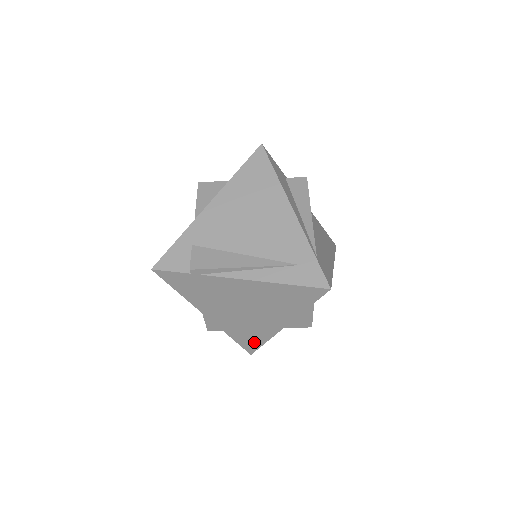
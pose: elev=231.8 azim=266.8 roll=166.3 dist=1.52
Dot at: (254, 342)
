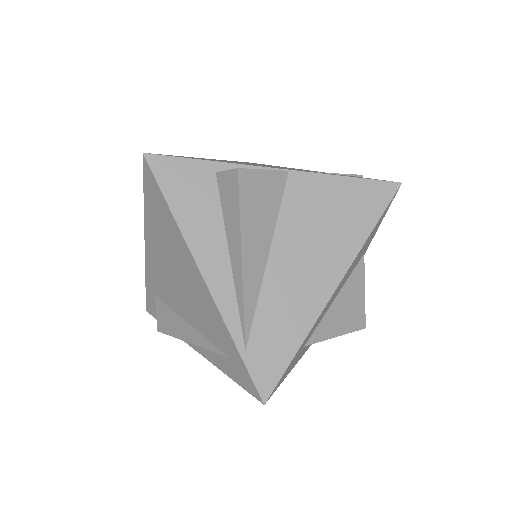
Dot at: occluded
